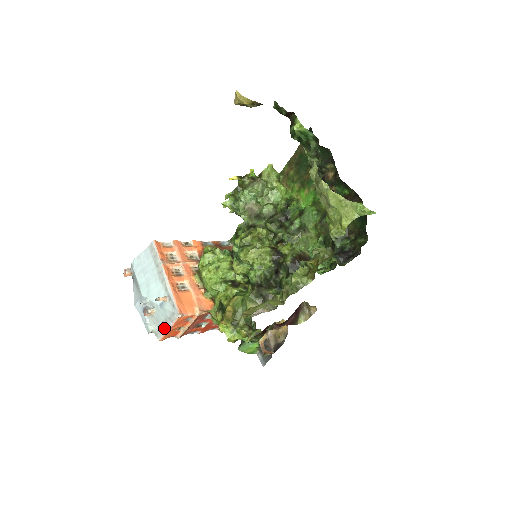
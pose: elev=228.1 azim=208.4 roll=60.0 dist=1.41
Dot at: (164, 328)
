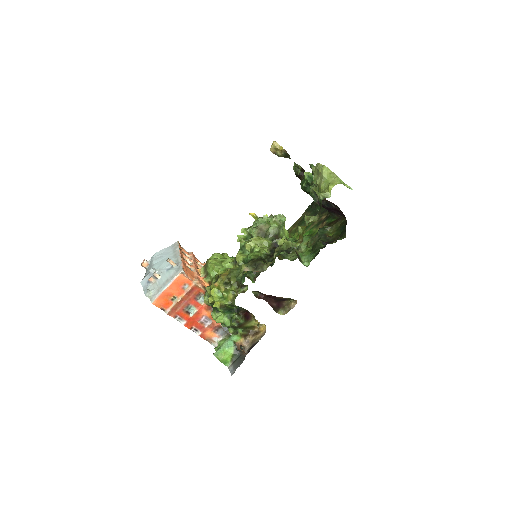
Dot at: (162, 288)
